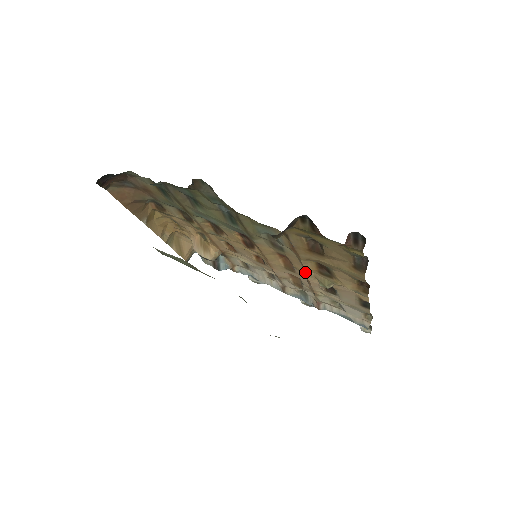
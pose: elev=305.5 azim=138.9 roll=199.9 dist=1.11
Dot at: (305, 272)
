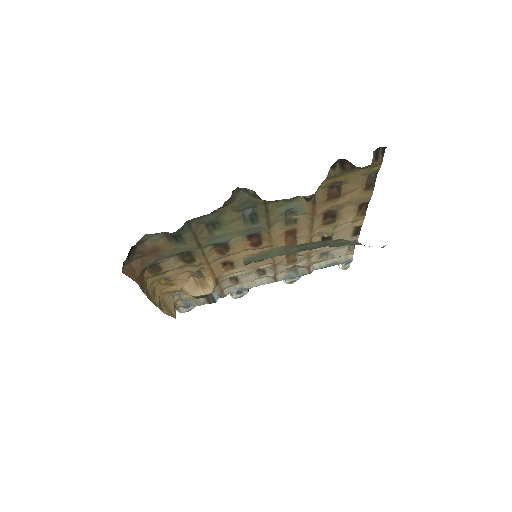
Dot at: (311, 233)
